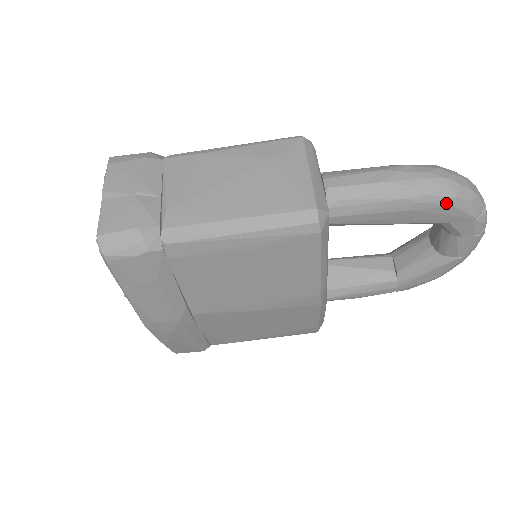
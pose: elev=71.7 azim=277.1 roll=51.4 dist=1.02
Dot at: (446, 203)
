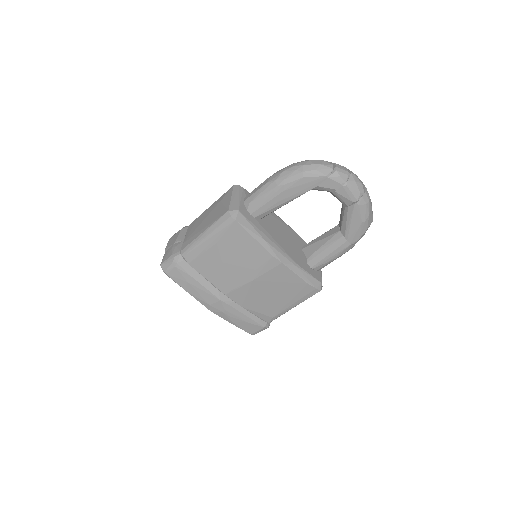
Dot at: (299, 178)
